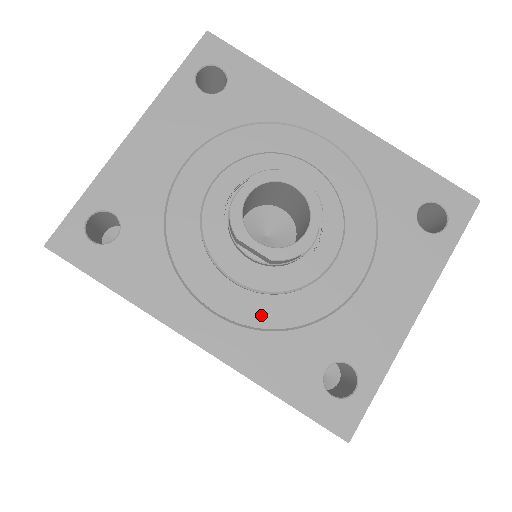
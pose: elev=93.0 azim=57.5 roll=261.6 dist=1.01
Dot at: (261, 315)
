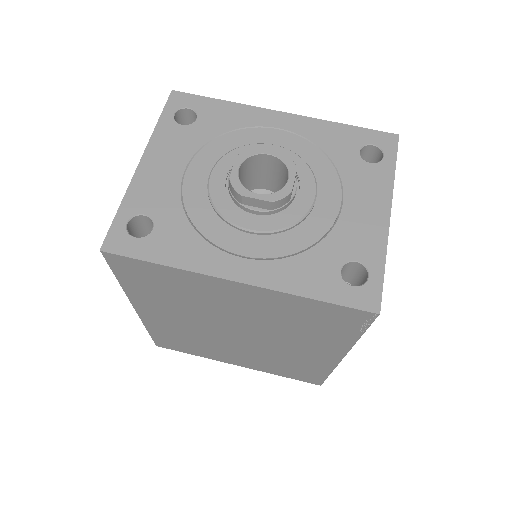
Dot at: (278, 248)
